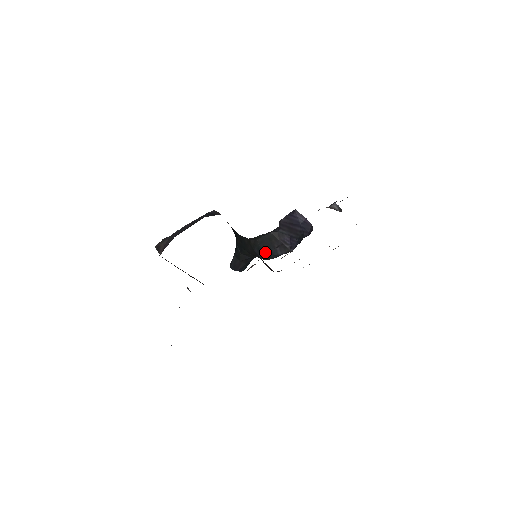
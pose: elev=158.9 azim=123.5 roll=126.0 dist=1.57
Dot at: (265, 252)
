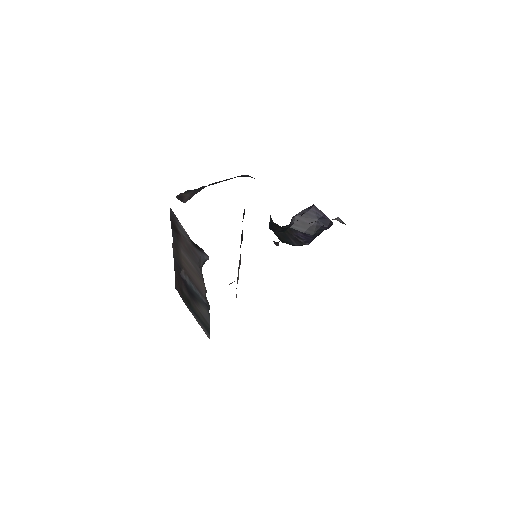
Dot at: (282, 239)
